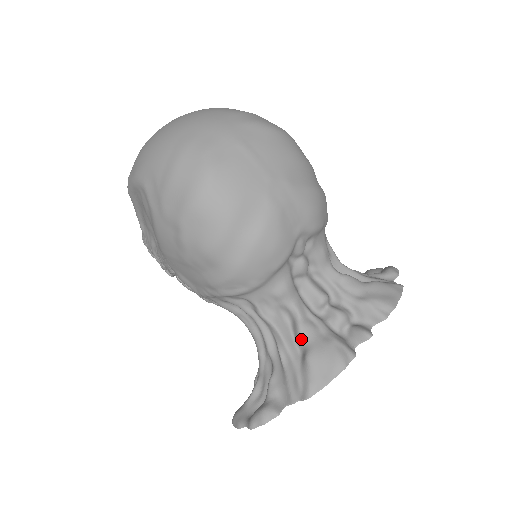
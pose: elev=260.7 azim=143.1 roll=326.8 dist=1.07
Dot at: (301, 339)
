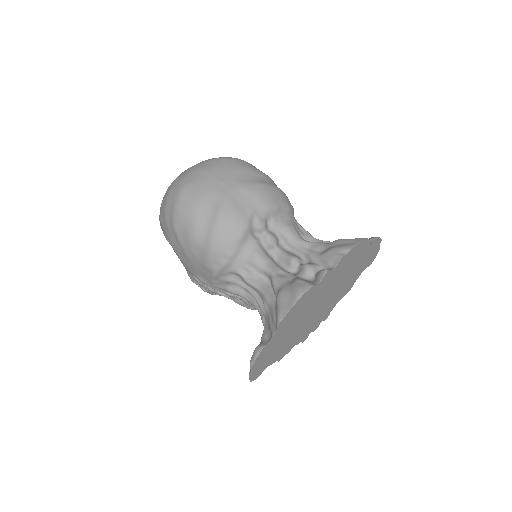
Dot at: (275, 288)
